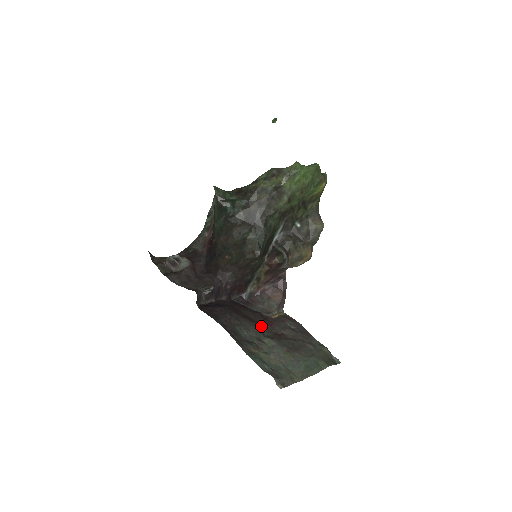
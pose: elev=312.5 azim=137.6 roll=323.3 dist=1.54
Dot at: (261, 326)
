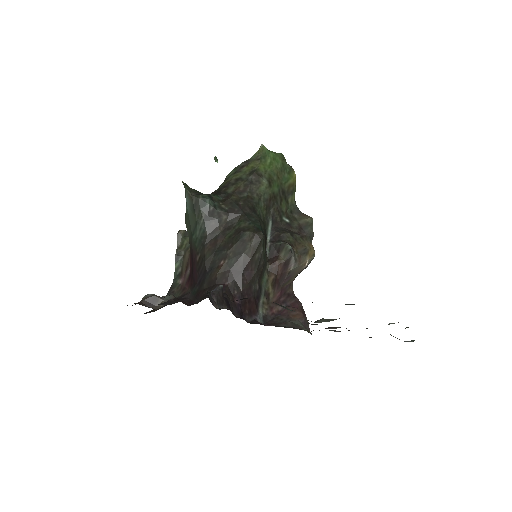
Dot at: occluded
